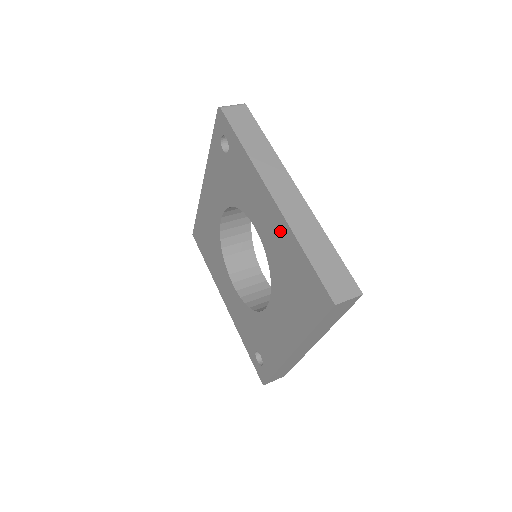
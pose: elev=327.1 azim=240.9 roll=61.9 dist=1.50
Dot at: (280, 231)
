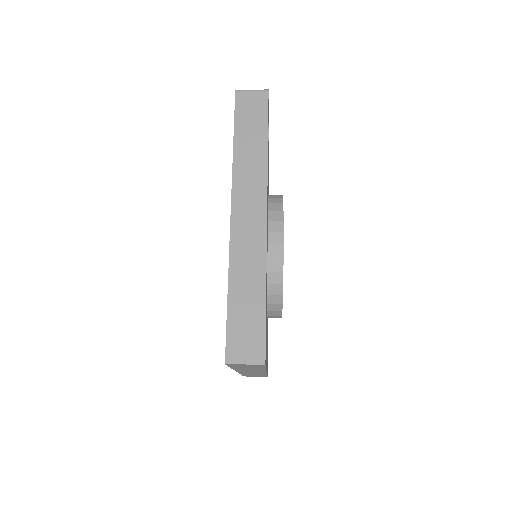
Dot at: occluded
